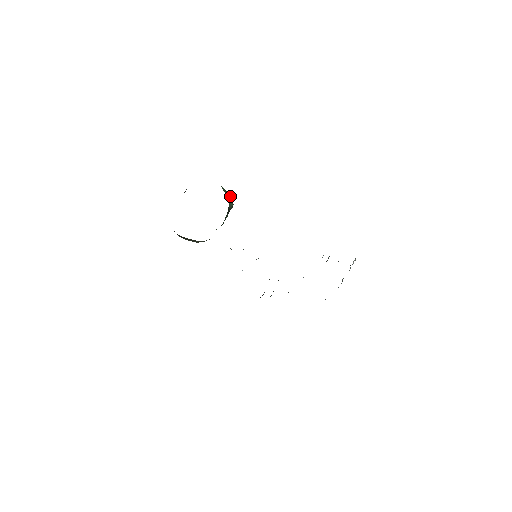
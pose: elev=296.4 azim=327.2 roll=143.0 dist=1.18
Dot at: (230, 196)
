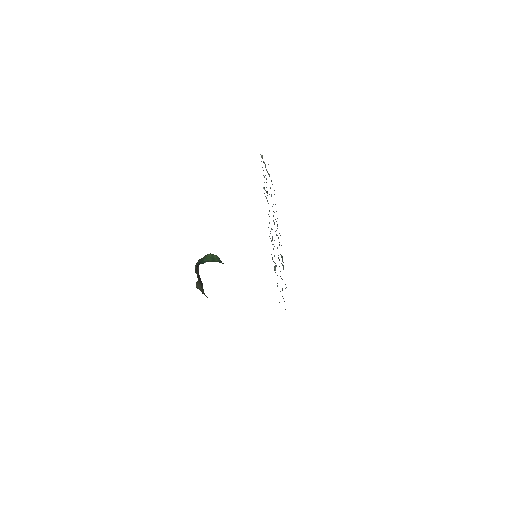
Dot at: (210, 255)
